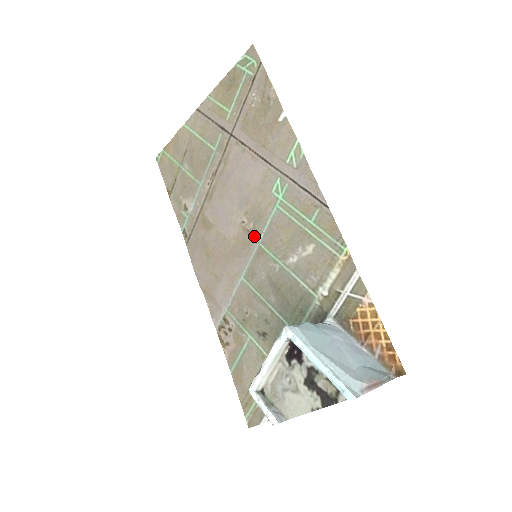
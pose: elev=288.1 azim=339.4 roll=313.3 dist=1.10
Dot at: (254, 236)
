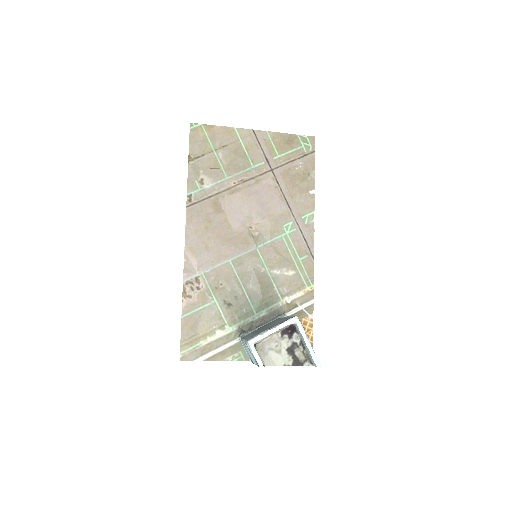
Dot at: (256, 241)
